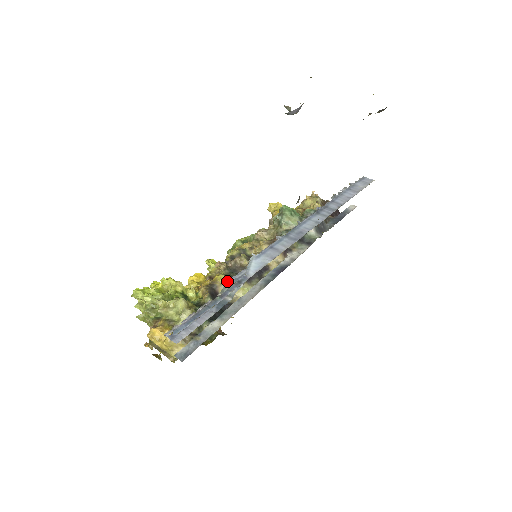
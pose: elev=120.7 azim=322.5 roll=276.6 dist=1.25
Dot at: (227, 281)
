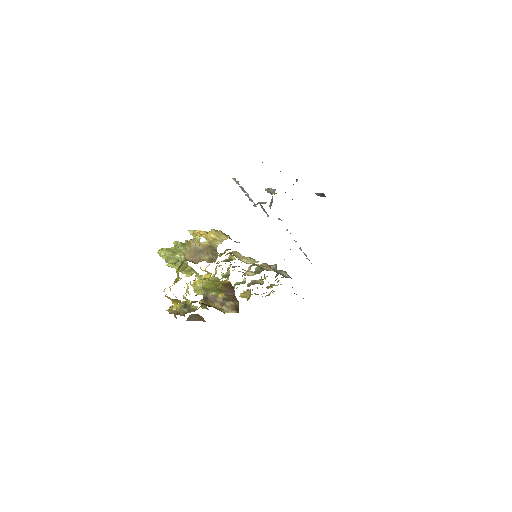
Dot at: (259, 202)
